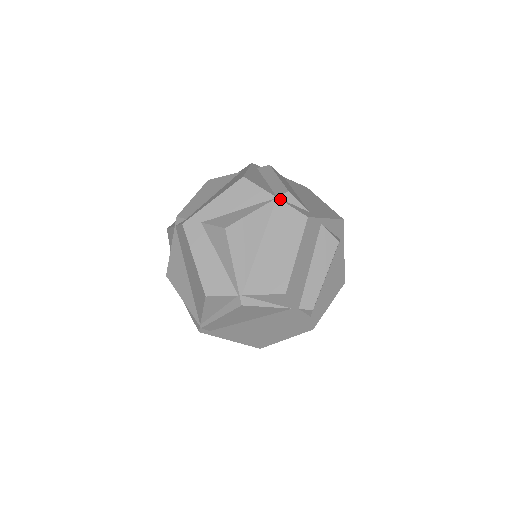
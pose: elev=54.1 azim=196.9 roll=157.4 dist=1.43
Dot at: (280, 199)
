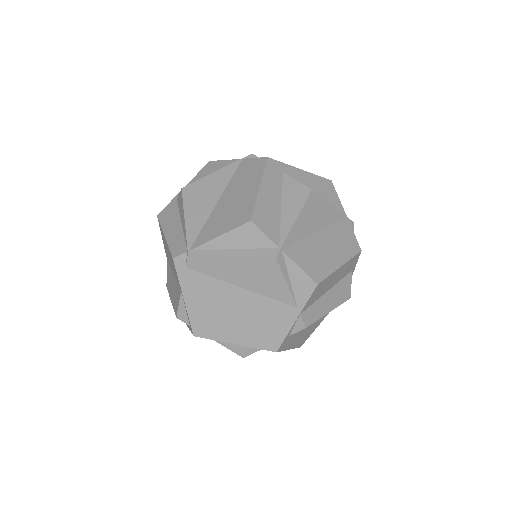
Dot at: (348, 220)
